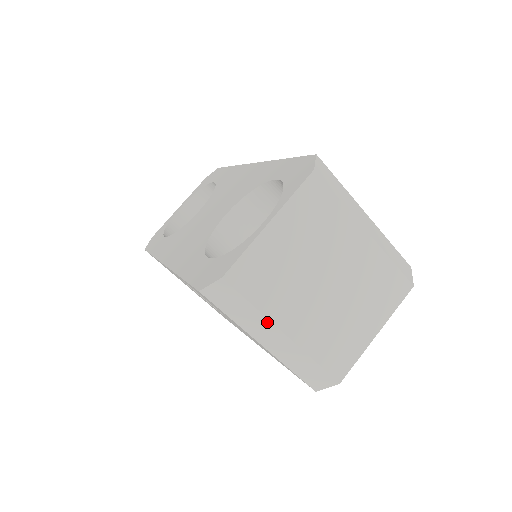
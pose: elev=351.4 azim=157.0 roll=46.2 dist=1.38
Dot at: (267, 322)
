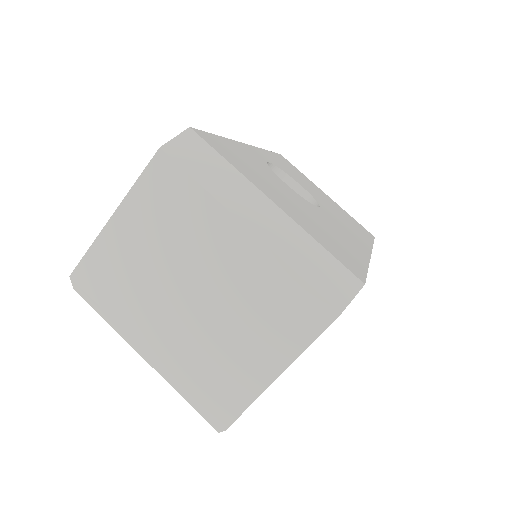
Dot at: (125, 332)
